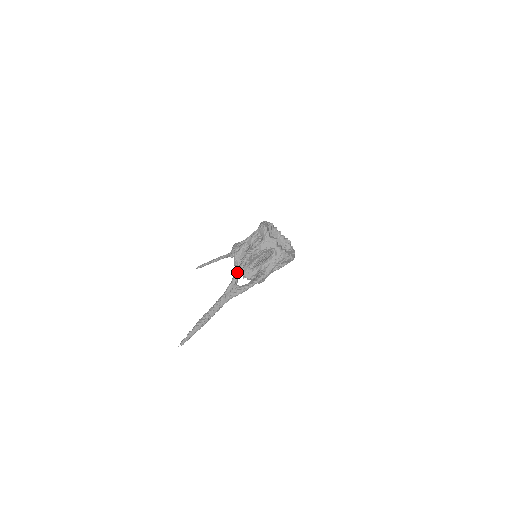
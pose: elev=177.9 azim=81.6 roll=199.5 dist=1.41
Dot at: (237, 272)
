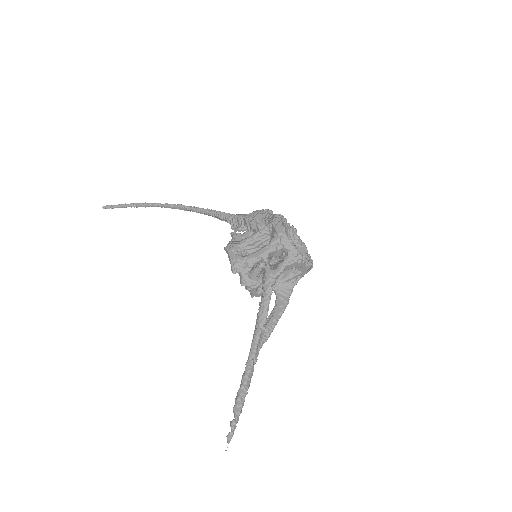
Dot at: (264, 313)
